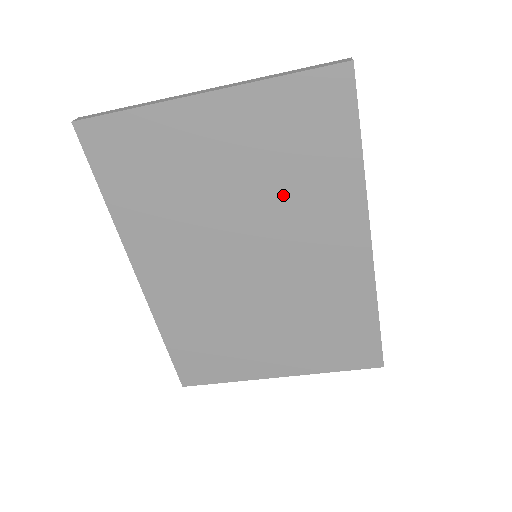
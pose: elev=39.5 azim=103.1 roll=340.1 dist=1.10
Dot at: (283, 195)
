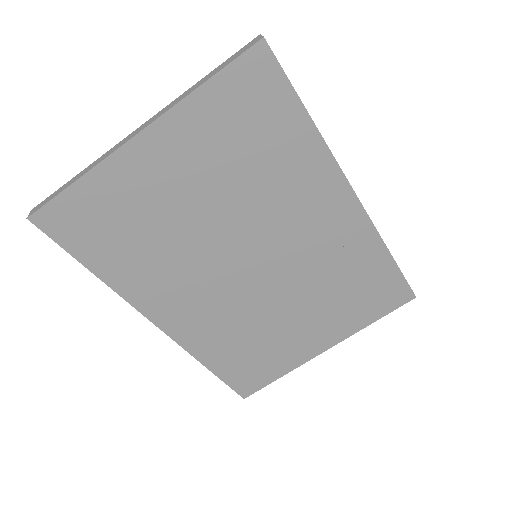
Dot at: (255, 191)
